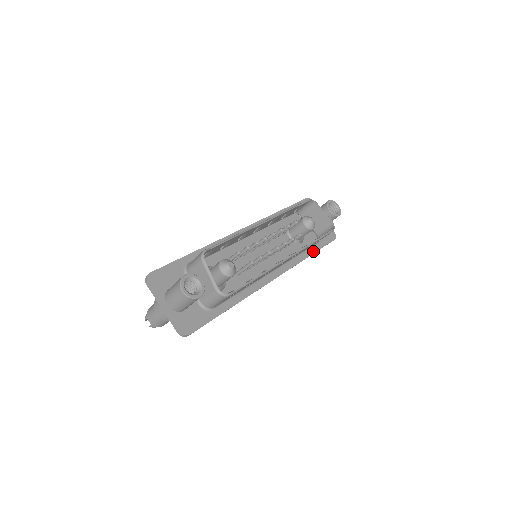
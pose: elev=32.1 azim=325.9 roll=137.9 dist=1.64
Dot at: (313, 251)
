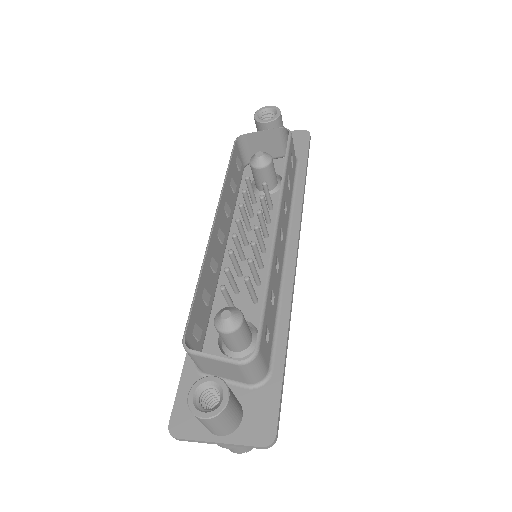
Dot at: (302, 175)
